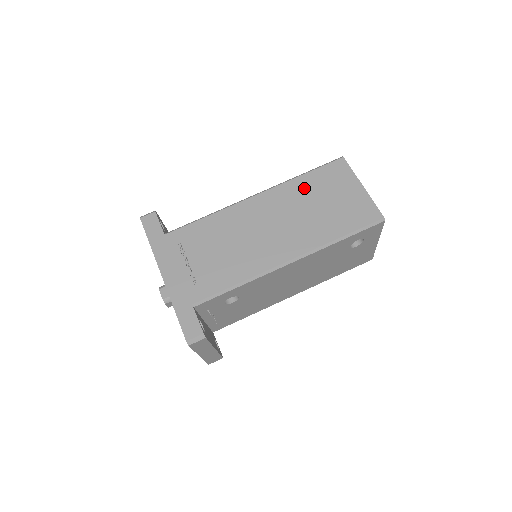
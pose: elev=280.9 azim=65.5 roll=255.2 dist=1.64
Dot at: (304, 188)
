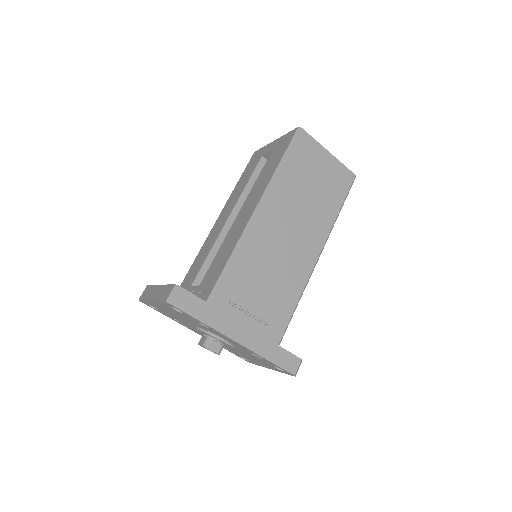
Dot at: (291, 179)
